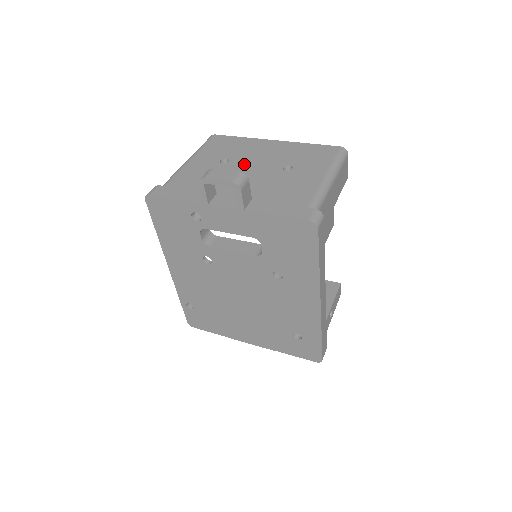
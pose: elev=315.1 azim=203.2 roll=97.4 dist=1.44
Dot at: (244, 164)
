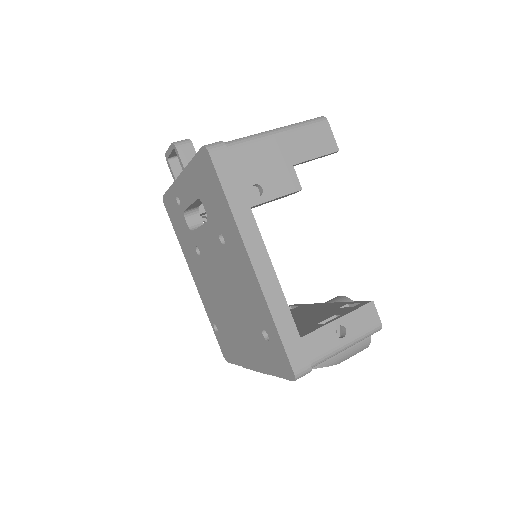
Dot at: occluded
